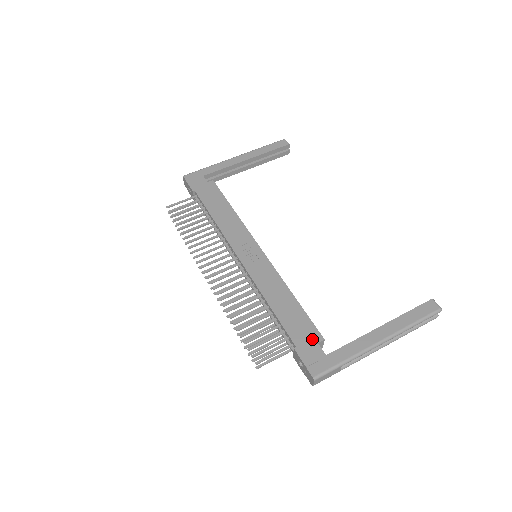
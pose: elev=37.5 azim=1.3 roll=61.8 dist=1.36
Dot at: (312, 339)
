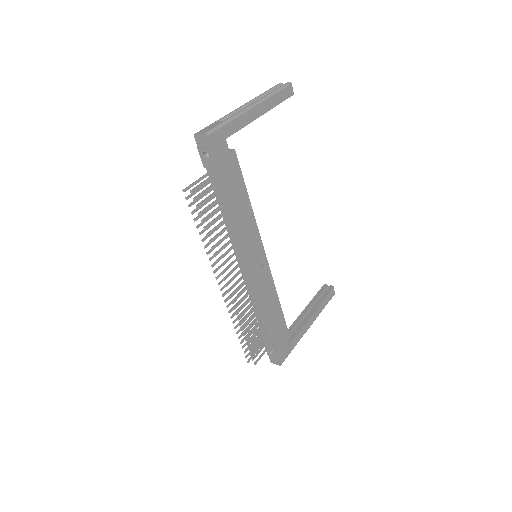
Dot at: (284, 337)
